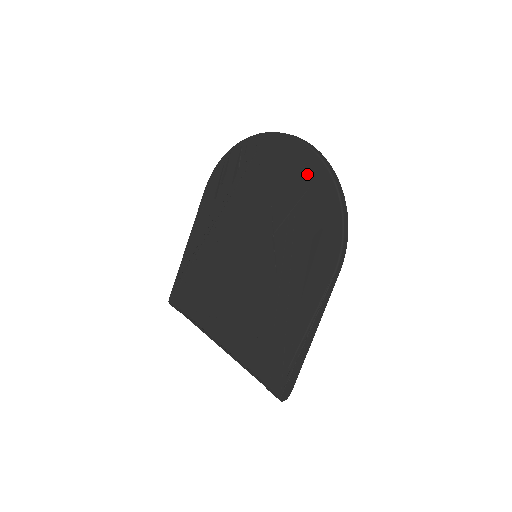
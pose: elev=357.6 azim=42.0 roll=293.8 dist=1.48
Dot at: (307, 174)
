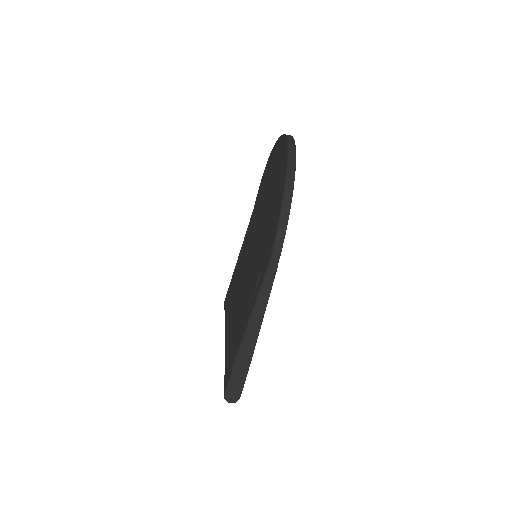
Dot at: (280, 168)
